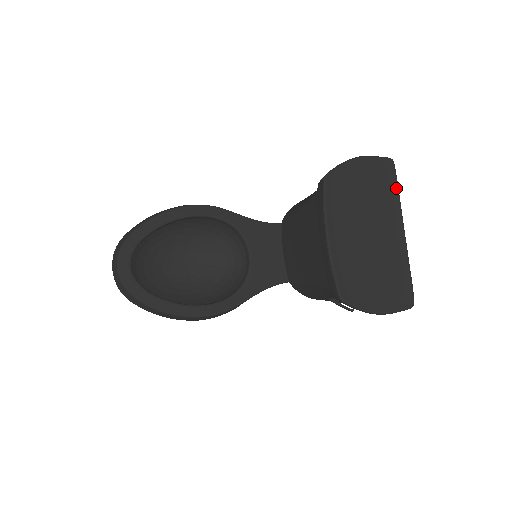
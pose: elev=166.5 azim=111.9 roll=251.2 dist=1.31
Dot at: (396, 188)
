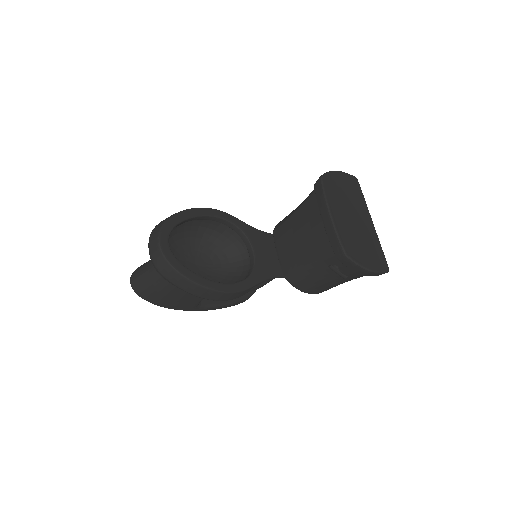
Dot at: (362, 195)
